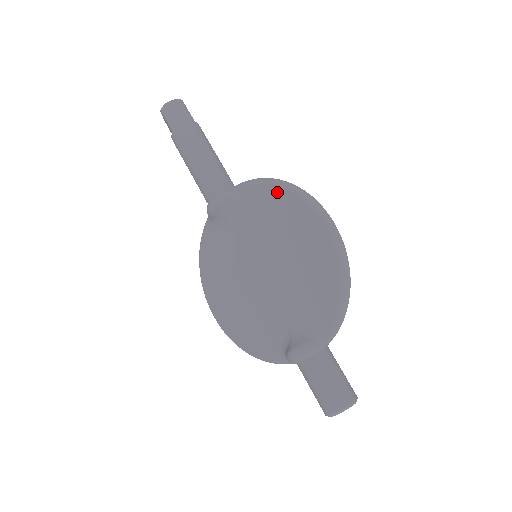
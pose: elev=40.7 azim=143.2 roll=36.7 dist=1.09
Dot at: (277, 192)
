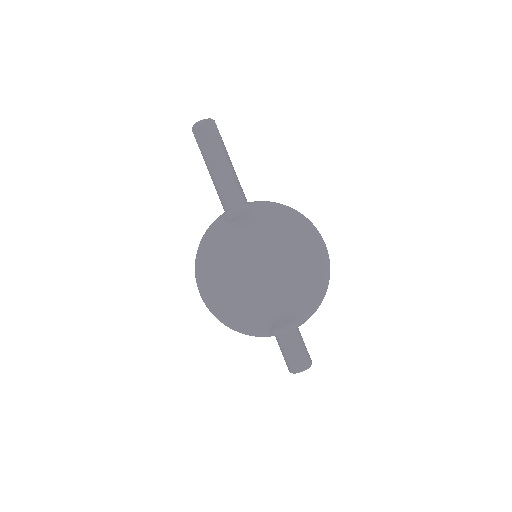
Dot at: (292, 216)
